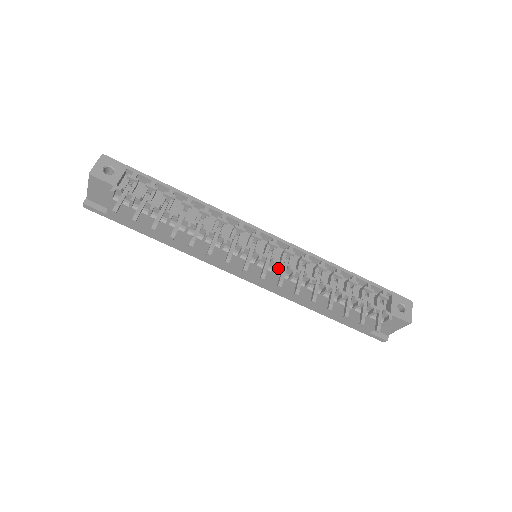
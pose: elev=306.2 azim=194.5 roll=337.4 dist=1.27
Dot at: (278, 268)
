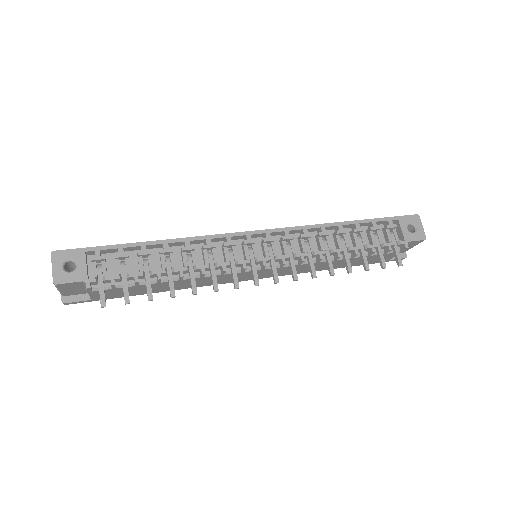
Dot at: occluded
